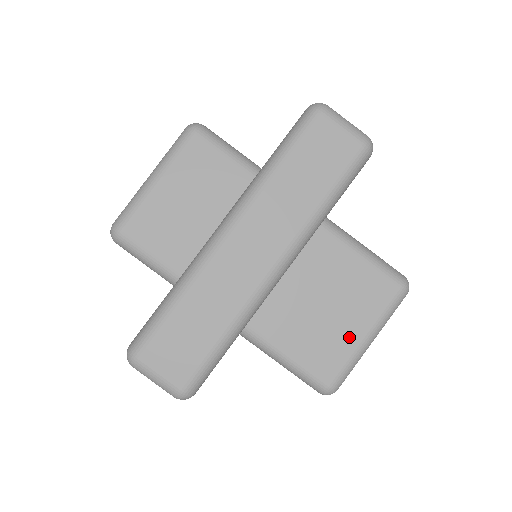
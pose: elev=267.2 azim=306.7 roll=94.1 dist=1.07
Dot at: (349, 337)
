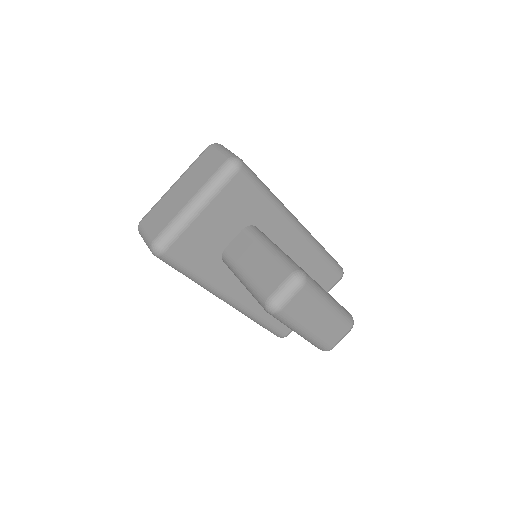
Dot at: occluded
